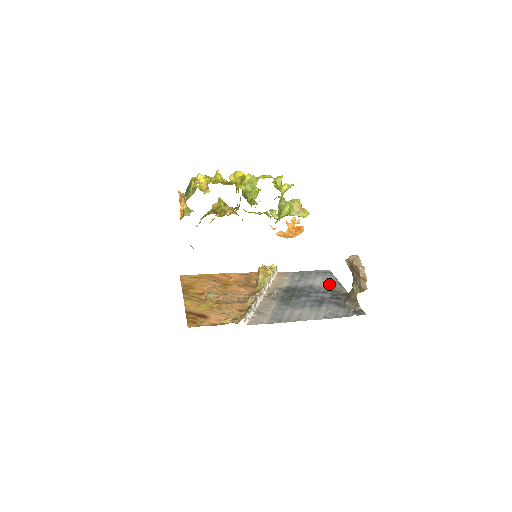
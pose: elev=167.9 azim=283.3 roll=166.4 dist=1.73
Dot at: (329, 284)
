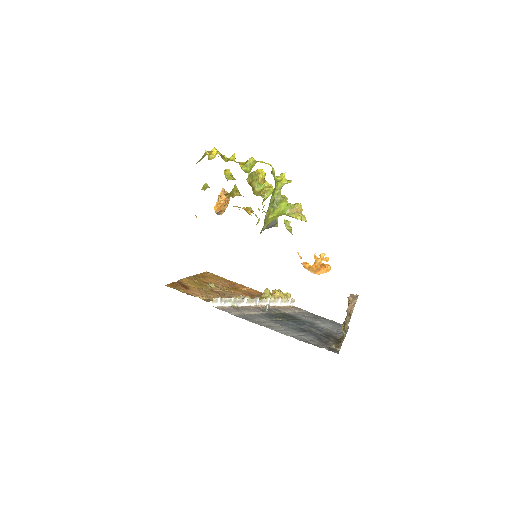
Dot at: (333, 330)
